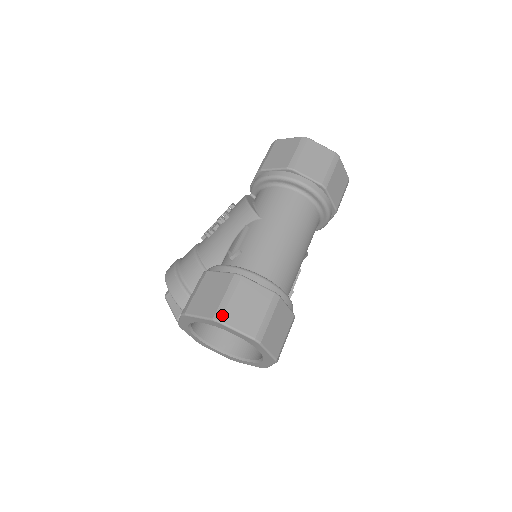
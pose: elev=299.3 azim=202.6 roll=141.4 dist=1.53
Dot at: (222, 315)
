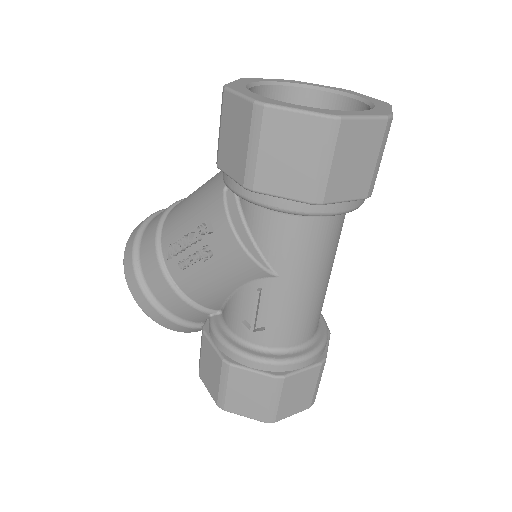
Dot at: (275, 418)
